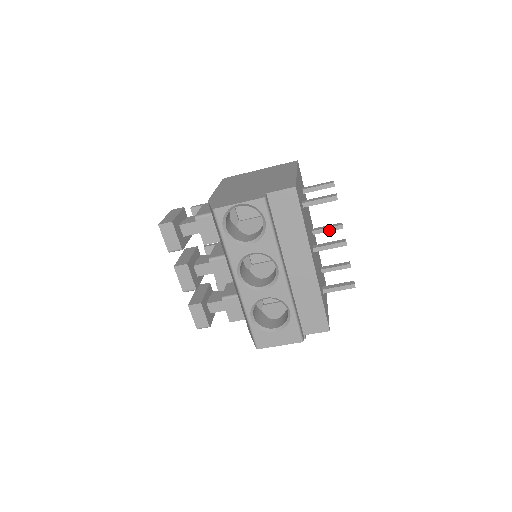
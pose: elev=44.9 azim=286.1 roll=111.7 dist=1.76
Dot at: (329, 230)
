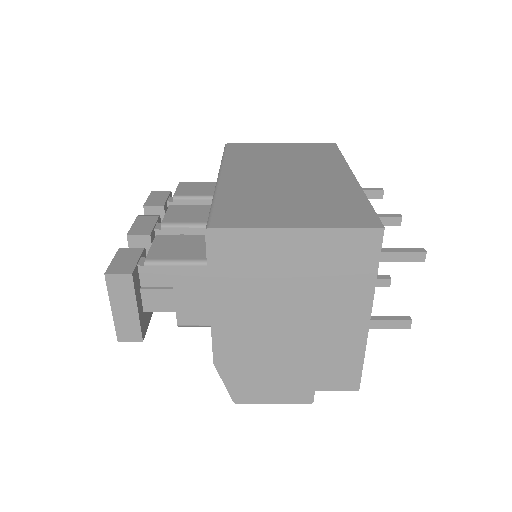
Dot at: occluded
